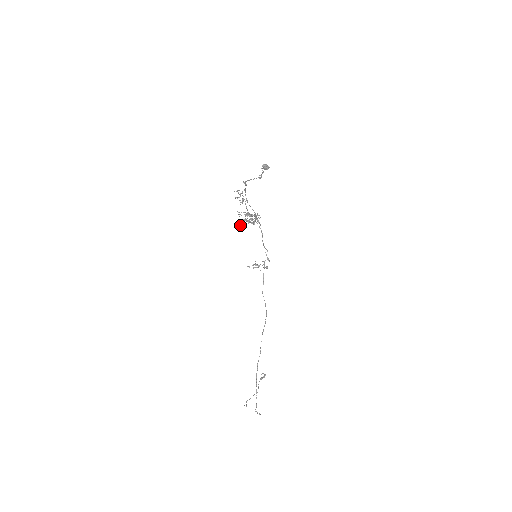
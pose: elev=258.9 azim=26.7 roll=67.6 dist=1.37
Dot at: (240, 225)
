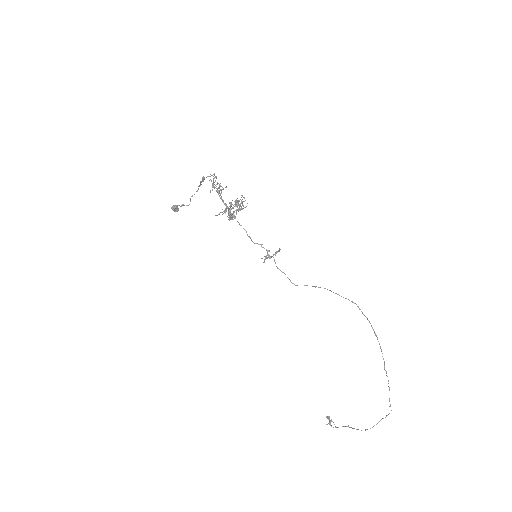
Dot at: (231, 219)
